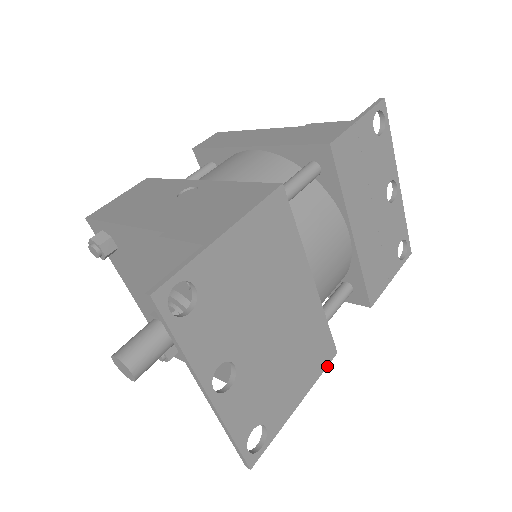
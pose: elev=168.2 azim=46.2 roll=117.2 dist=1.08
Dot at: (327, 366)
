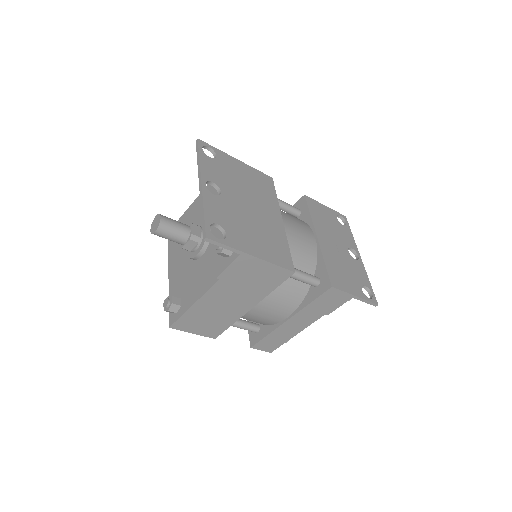
Dot at: (284, 268)
